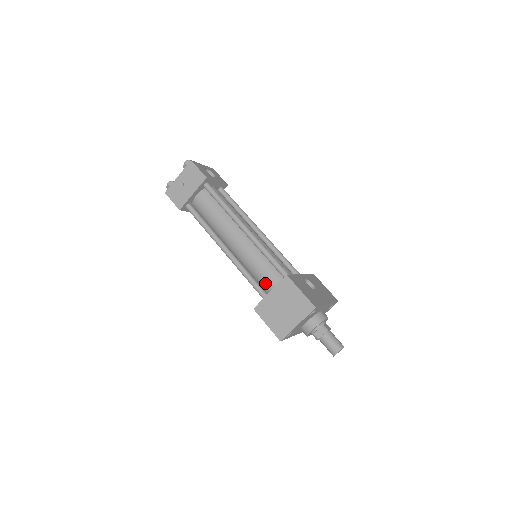
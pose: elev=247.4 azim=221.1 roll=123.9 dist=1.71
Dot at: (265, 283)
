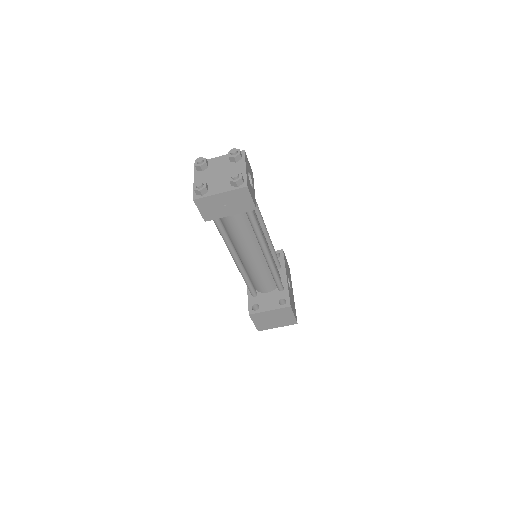
Dot at: (259, 285)
